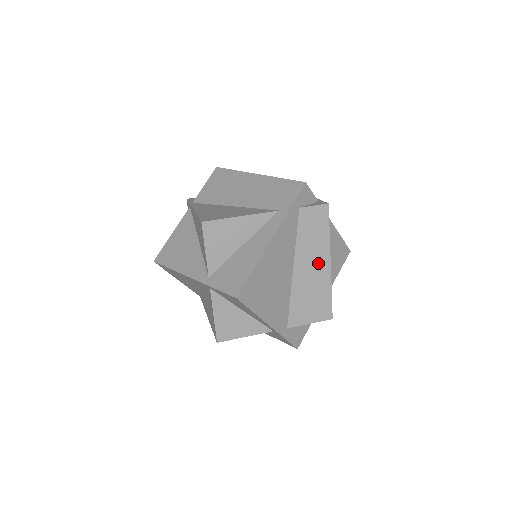
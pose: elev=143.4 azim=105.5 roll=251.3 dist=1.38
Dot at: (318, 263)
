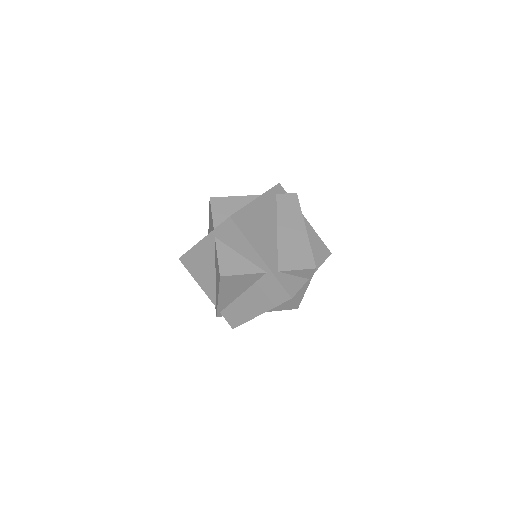
Dot at: (296, 228)
